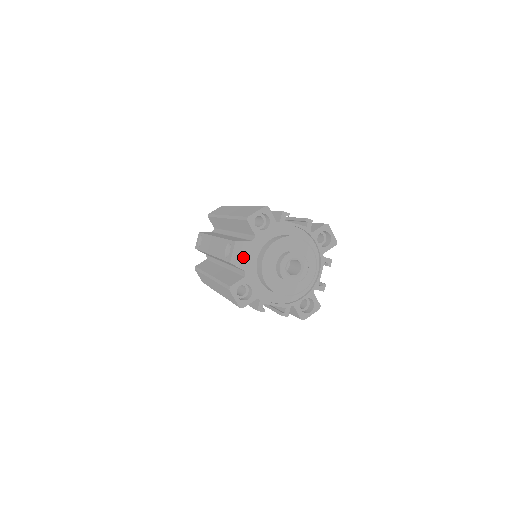
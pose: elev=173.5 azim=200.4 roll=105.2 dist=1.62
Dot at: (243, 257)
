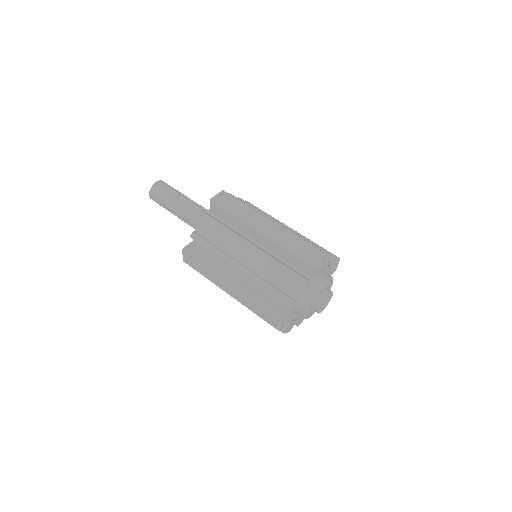
Dot at: (292, 325)
